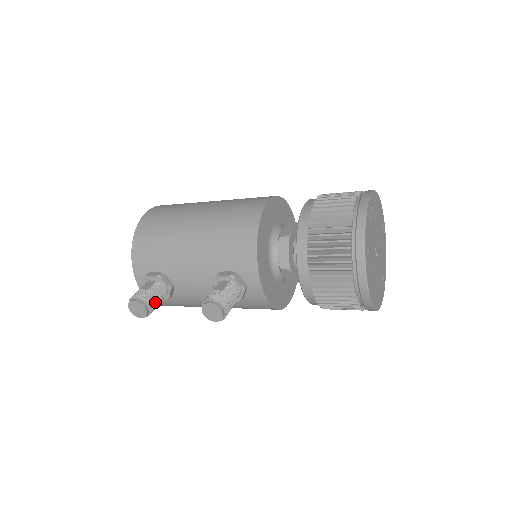
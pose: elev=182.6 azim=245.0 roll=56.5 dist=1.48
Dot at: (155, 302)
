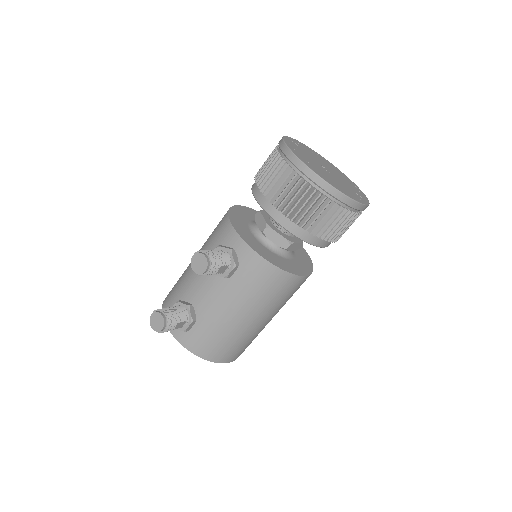
Dot at: (172, 313)
